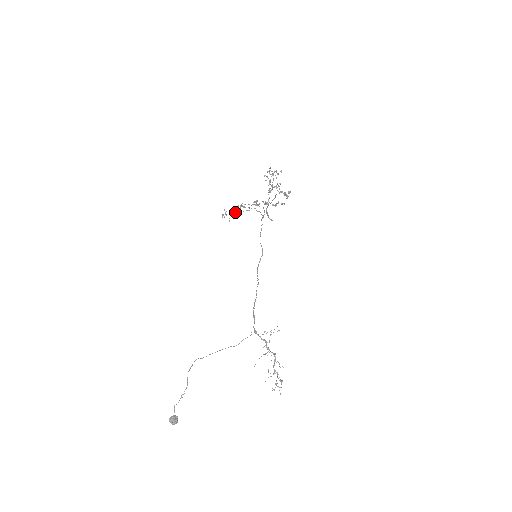
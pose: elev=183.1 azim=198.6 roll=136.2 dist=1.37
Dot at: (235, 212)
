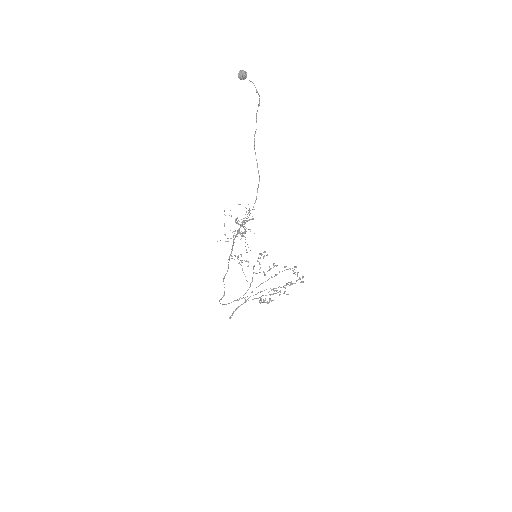
Dot at: occluded
